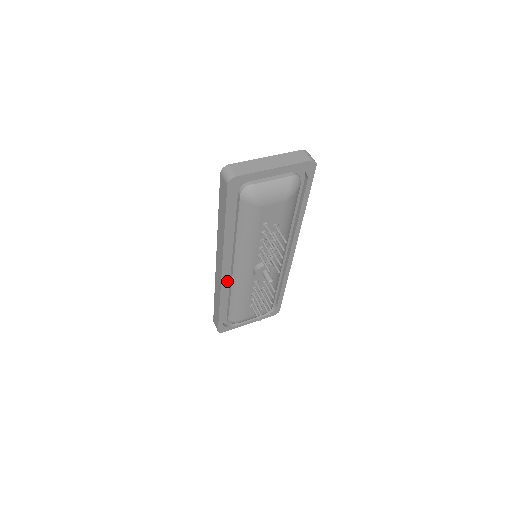
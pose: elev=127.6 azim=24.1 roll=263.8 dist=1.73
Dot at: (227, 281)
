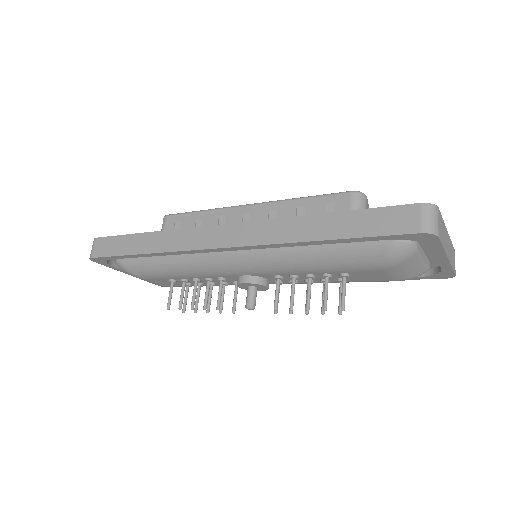
Dot at: occluded
